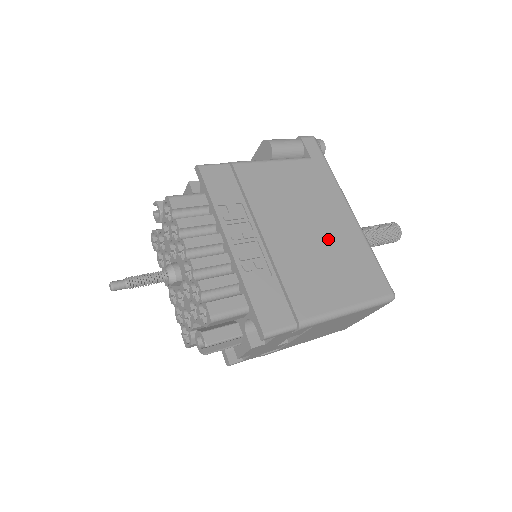
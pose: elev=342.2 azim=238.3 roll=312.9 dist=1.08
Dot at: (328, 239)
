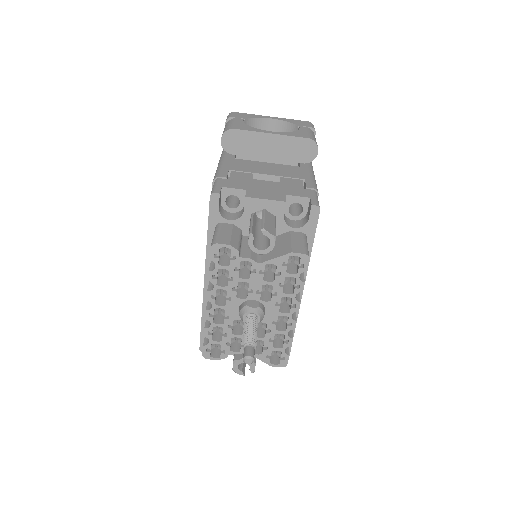
Dot at: occluded
